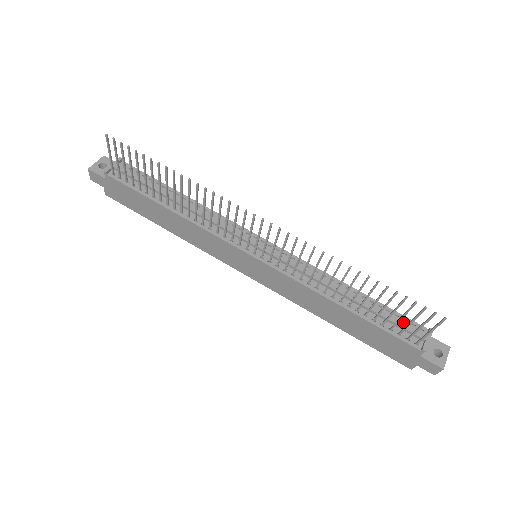
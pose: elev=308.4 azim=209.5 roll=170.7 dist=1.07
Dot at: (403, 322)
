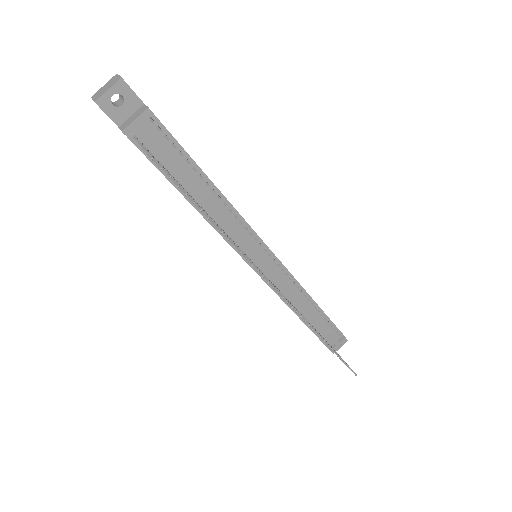
Dot at: (332, 330)
